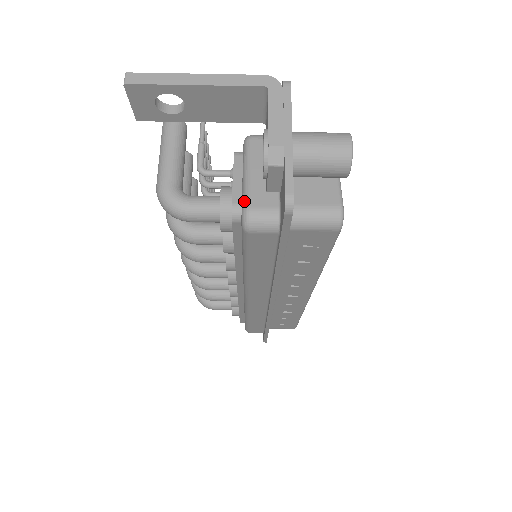
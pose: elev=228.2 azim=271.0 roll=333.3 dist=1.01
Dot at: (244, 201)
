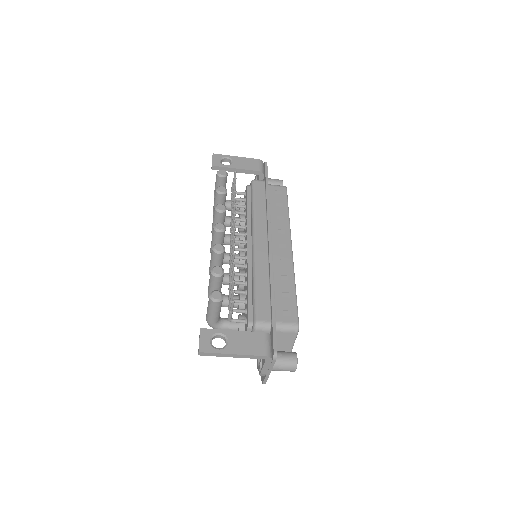
Dot at: occluded
